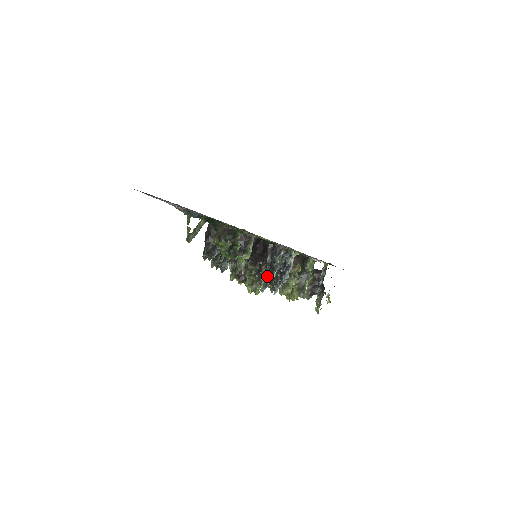
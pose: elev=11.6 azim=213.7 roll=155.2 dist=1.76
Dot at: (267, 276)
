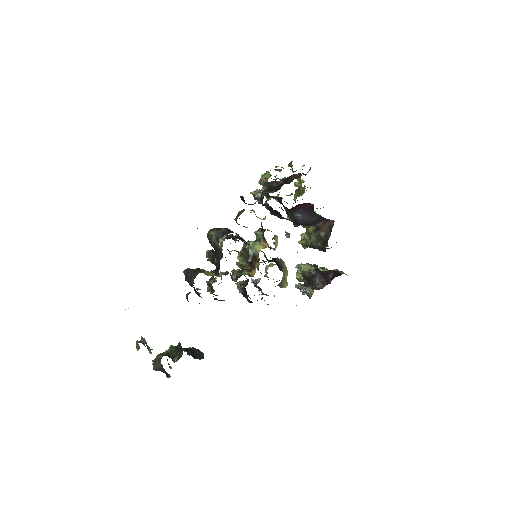
Dot at: occluded
